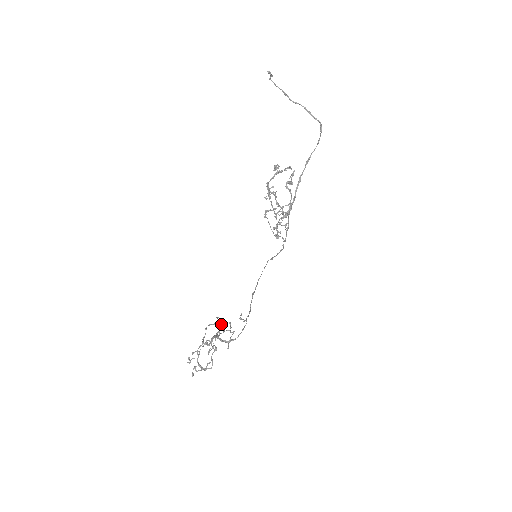
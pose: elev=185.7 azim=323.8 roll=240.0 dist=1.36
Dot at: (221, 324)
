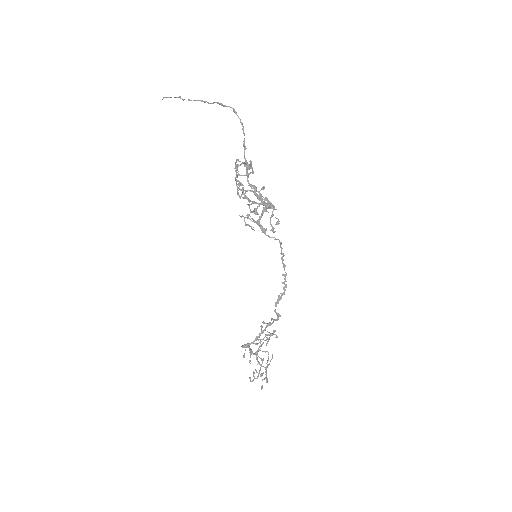
Dot at: (270, 333)
